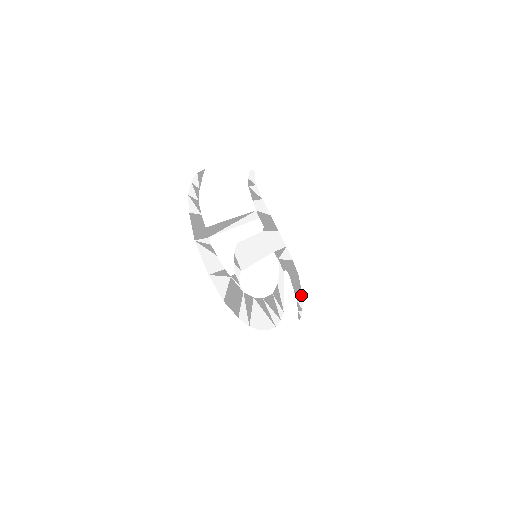
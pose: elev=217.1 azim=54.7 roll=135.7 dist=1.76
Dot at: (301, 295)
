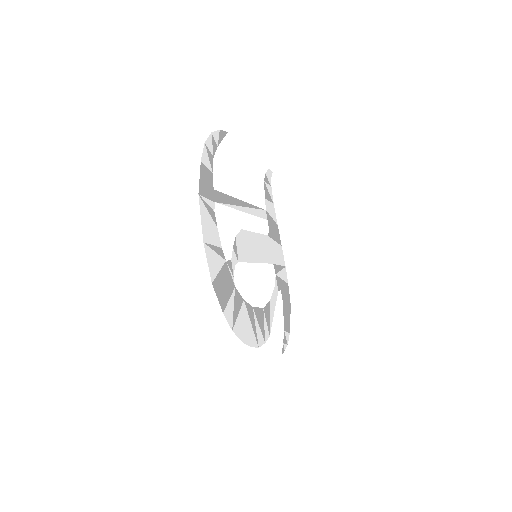
Dot at: (289, 327)
